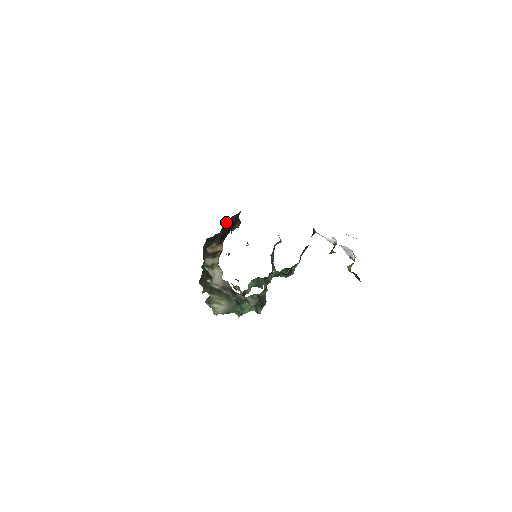
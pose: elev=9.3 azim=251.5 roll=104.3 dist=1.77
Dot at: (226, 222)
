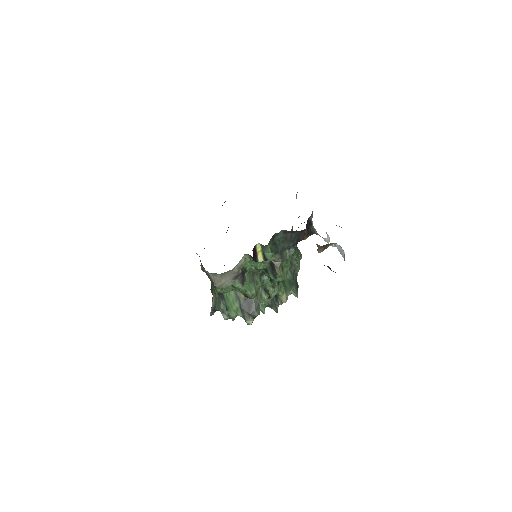
Dot at: occluded
